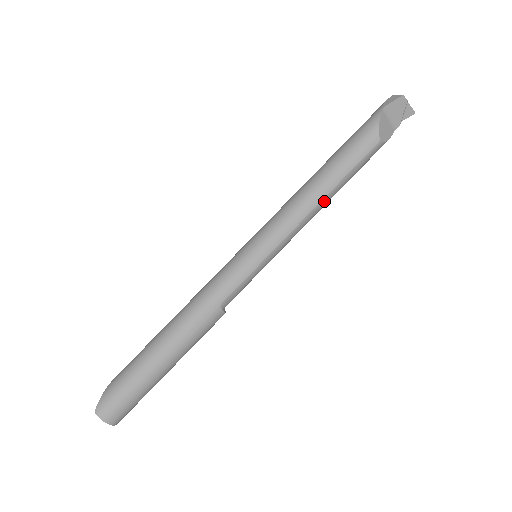
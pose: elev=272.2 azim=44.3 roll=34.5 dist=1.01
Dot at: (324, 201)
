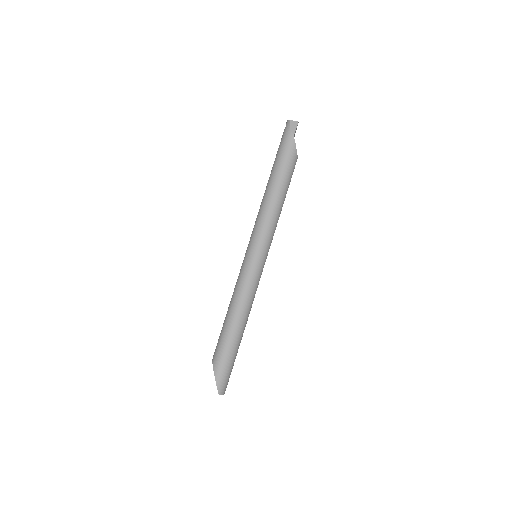
Dot at: occluded
